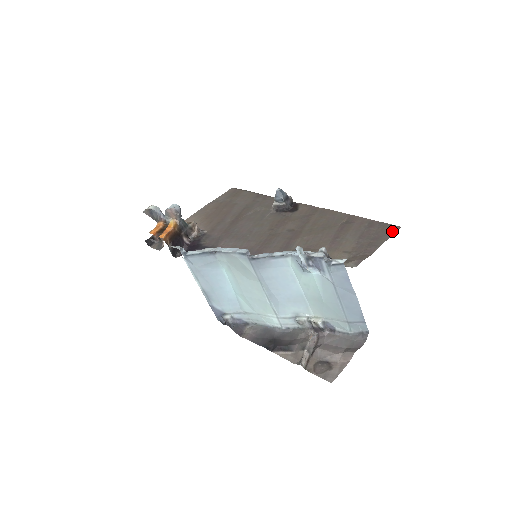
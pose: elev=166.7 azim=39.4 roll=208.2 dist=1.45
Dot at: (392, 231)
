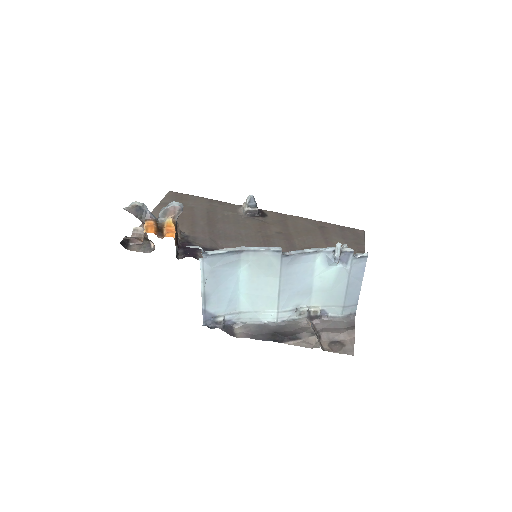
Dot at: (362, 234)
